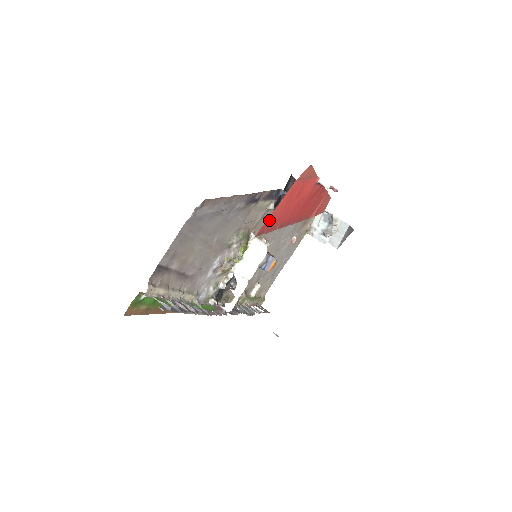
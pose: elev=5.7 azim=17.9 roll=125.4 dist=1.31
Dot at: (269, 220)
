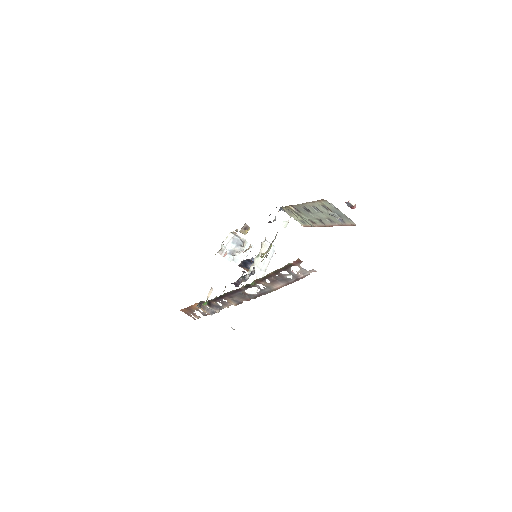
Dot at: occluded
